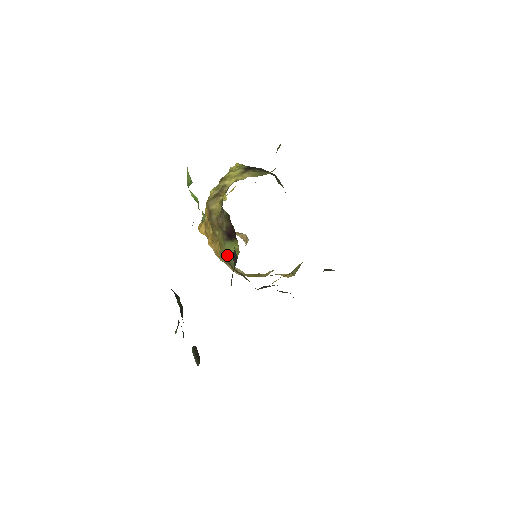
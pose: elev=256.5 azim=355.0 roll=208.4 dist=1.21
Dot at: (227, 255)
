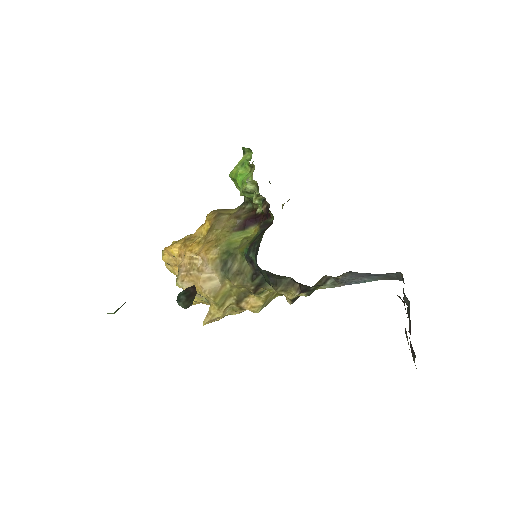
Dot at: (231, 243)
